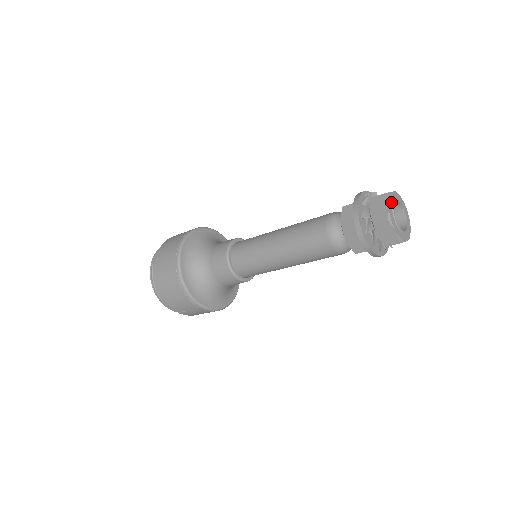
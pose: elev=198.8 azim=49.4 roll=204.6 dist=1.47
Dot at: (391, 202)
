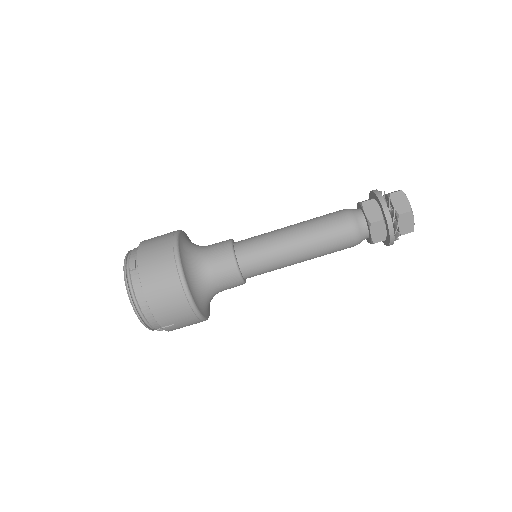
Dot at: occluded
